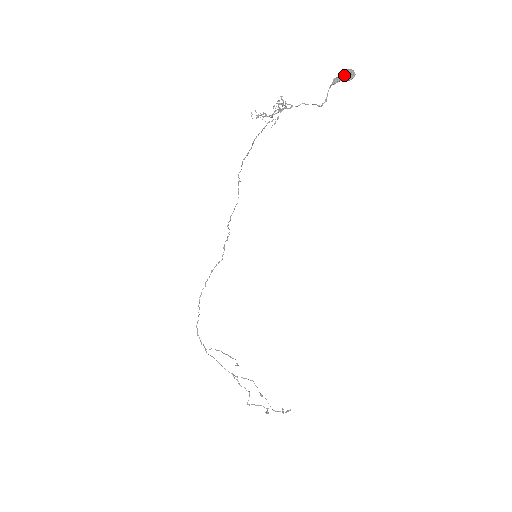
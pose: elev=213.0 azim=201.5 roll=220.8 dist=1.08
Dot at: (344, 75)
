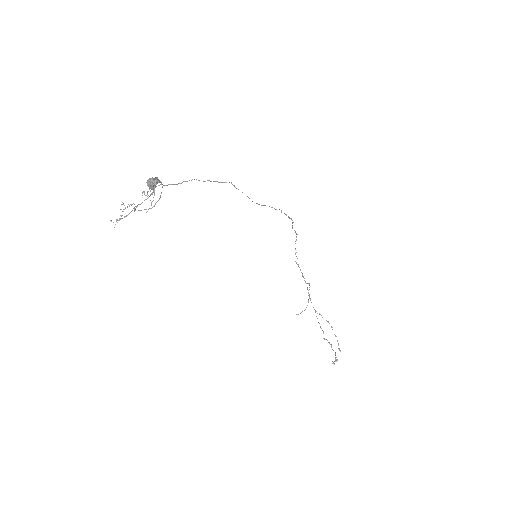
Dot at: (148, 185)
